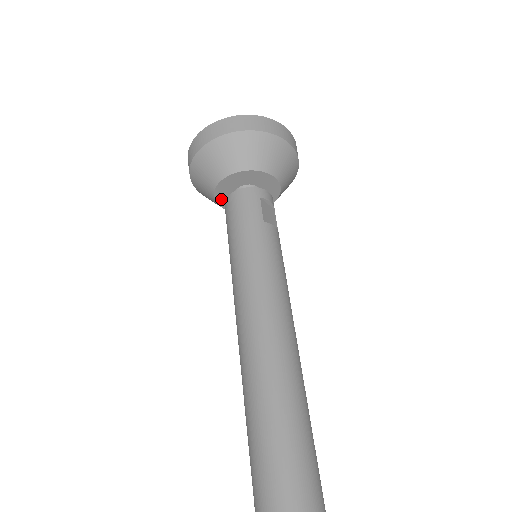
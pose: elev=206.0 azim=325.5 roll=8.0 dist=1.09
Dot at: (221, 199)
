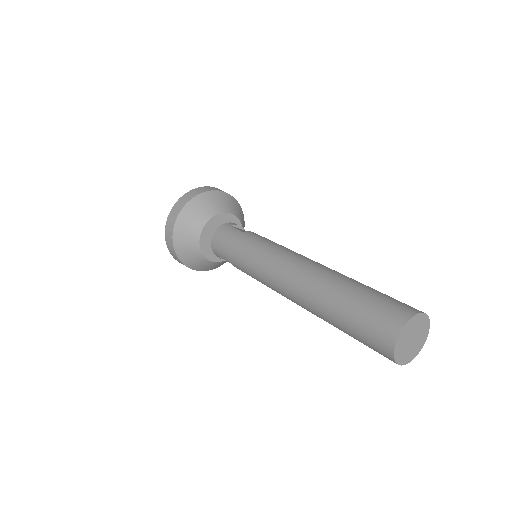
Dot at: (209, 254)
